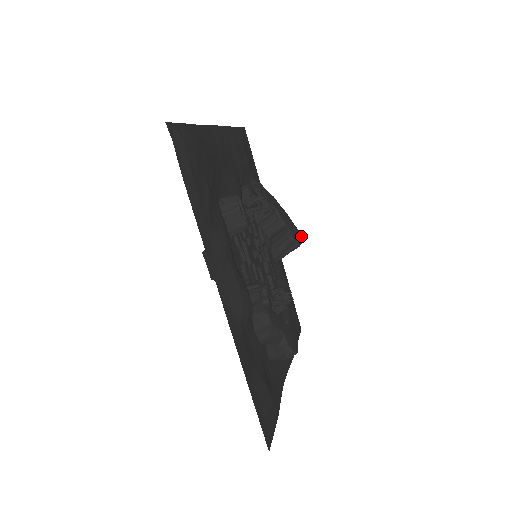
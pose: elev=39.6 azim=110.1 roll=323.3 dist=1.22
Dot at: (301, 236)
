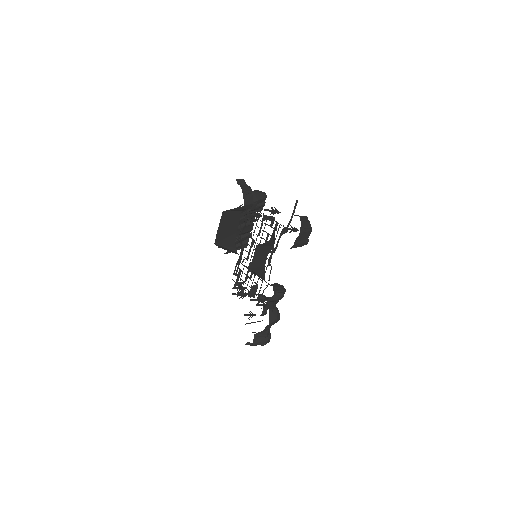
Dot at: occluded
